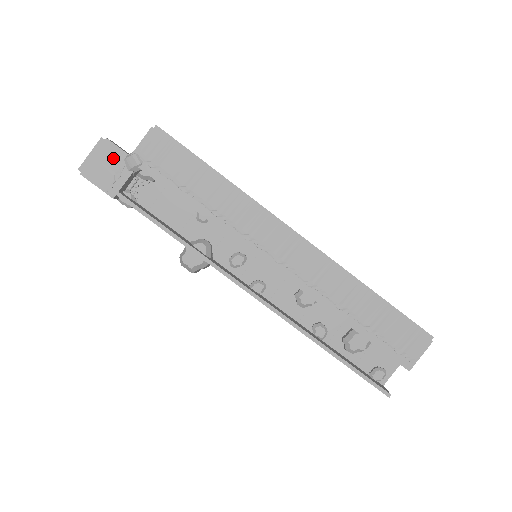
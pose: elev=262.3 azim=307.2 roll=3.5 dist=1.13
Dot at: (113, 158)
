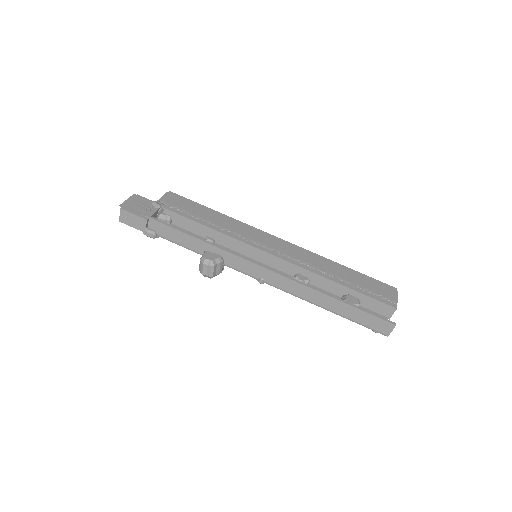
Dot at: (144, 202)
